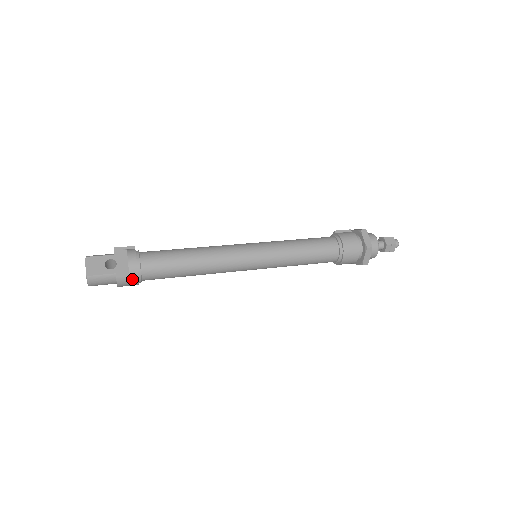
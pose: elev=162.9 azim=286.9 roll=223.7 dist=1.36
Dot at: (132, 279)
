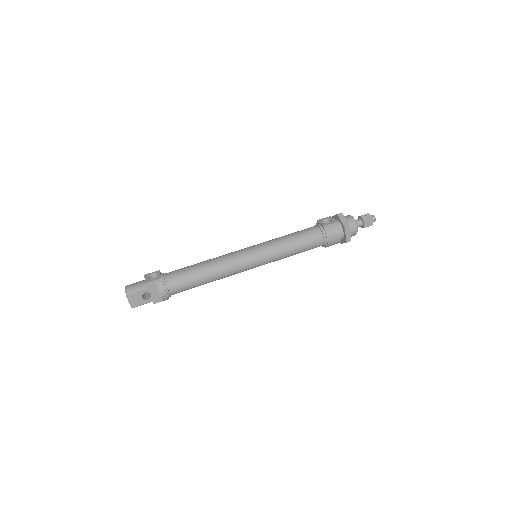
Dot at: (164, 300)
